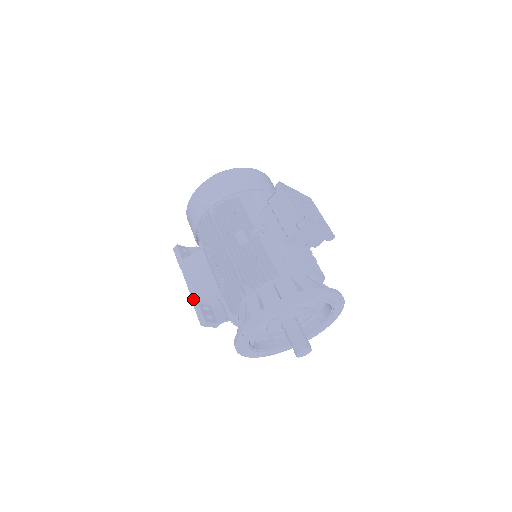
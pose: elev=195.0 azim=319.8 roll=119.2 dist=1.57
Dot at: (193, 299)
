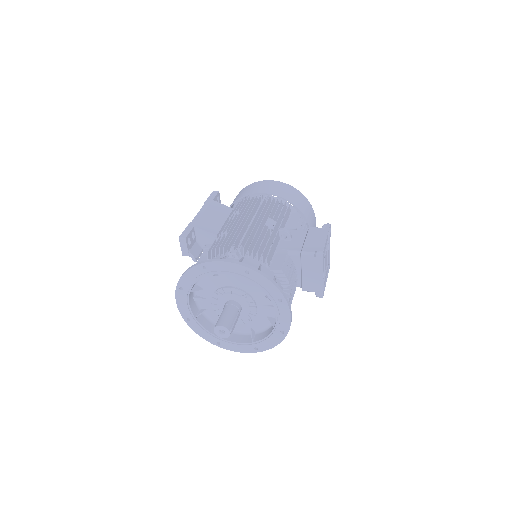
Dot at: (193, 222)
